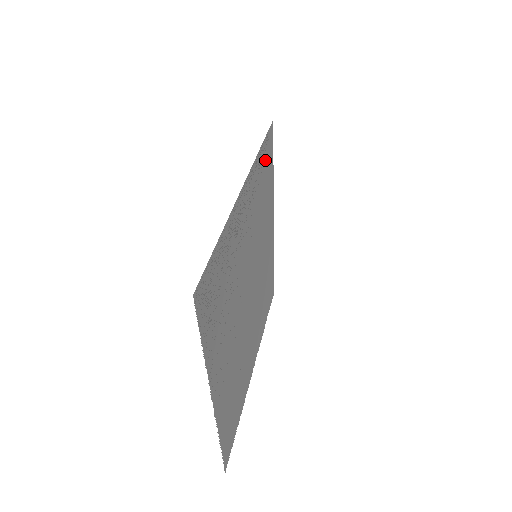
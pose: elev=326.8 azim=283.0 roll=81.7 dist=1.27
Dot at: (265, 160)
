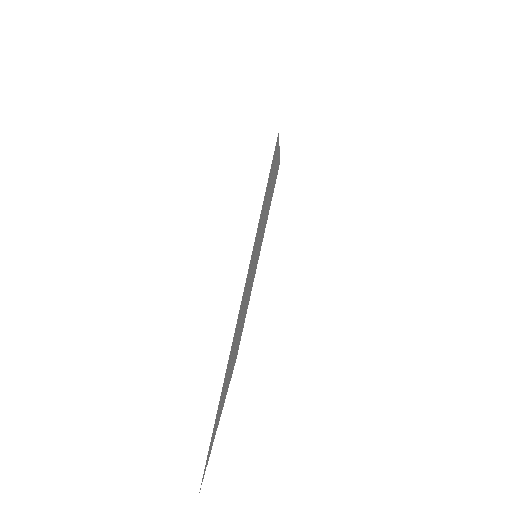
Dot at: occluded
